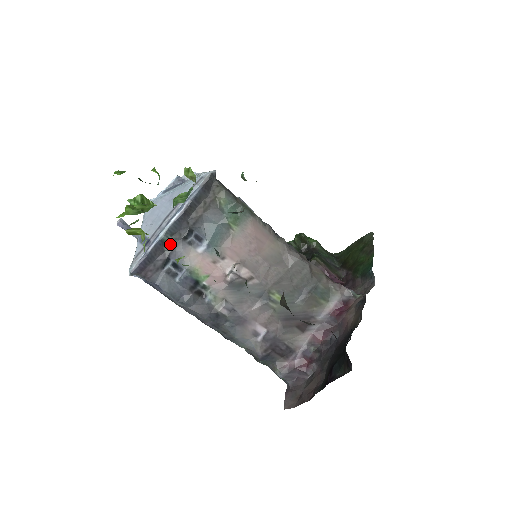
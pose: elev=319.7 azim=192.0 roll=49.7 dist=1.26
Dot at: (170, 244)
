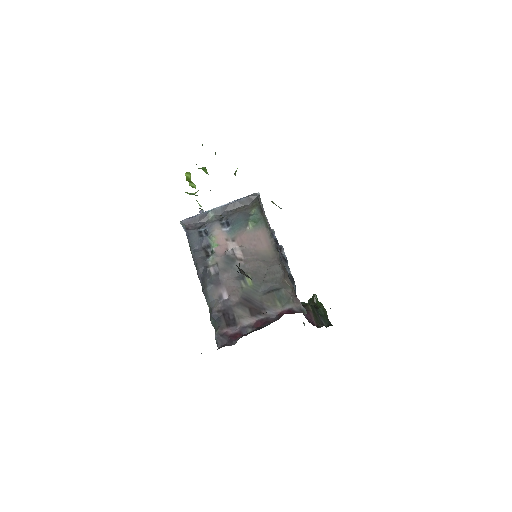
Dot at: (211, 219)
